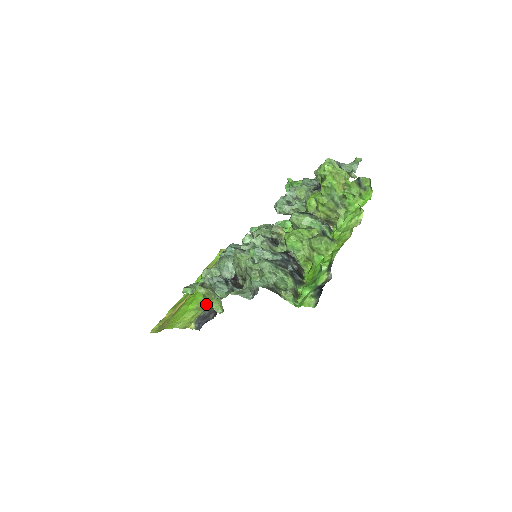
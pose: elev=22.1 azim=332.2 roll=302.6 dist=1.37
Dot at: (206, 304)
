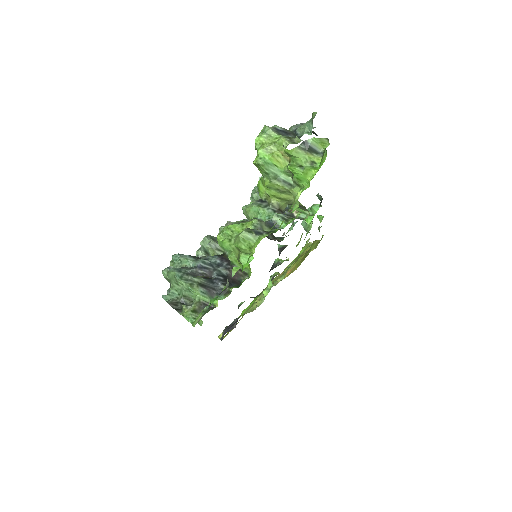
Dot at: (249, 310)
